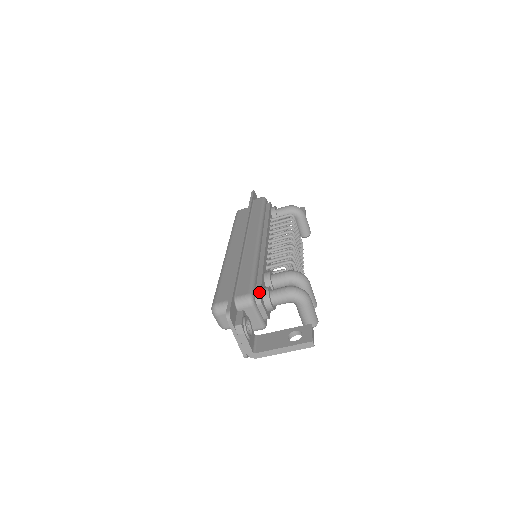
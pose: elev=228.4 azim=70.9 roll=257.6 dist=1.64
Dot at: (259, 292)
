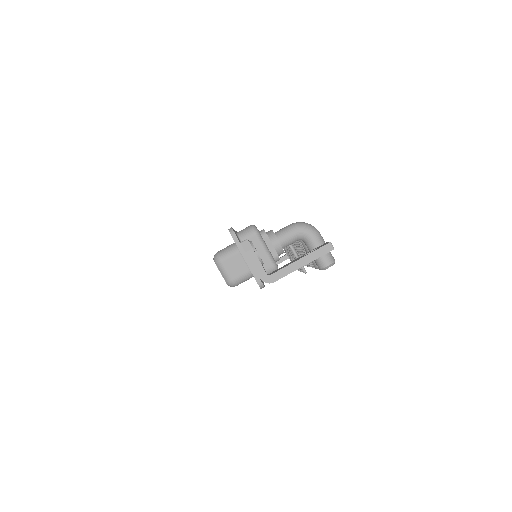
Dot at: occluded
